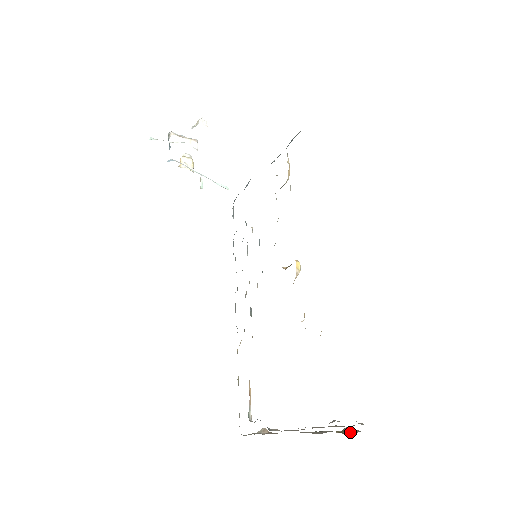
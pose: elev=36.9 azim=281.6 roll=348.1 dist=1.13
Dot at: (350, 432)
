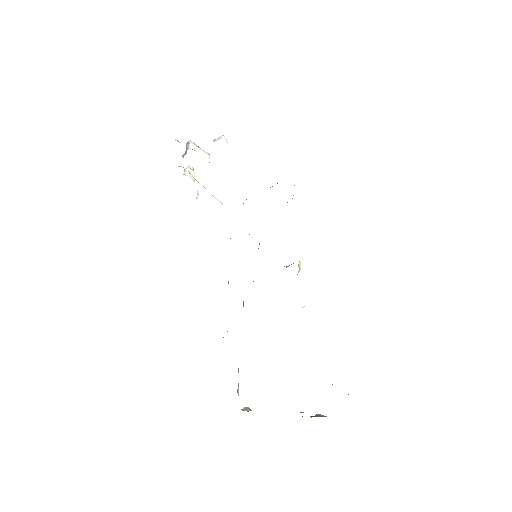
Dot at: (322, 416)
